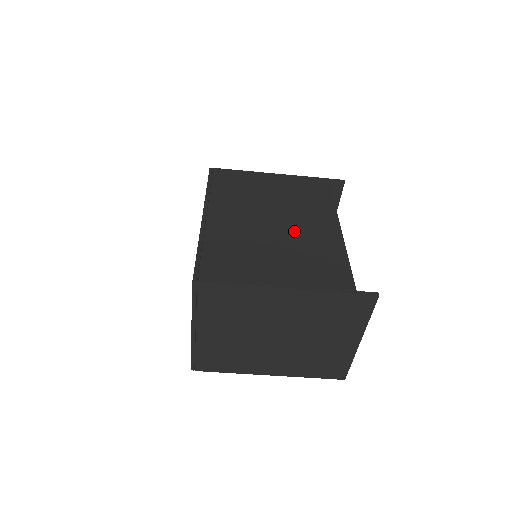
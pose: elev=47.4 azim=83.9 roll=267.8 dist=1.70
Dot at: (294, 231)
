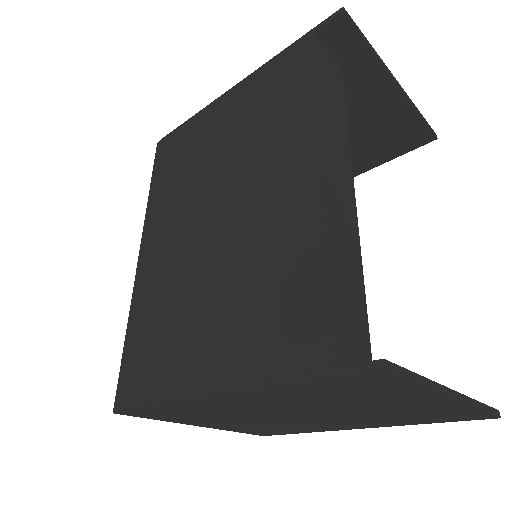
Dot at: (241, 227)
